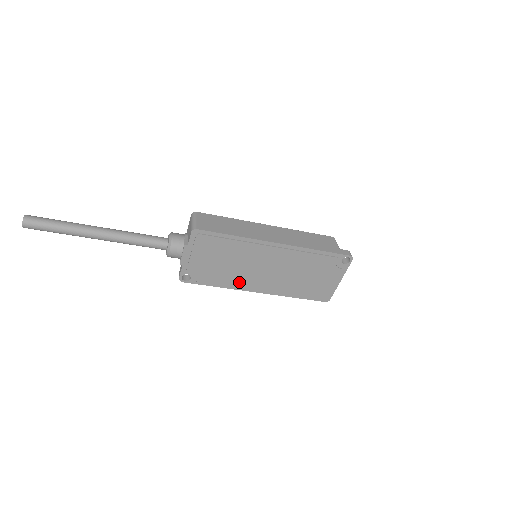
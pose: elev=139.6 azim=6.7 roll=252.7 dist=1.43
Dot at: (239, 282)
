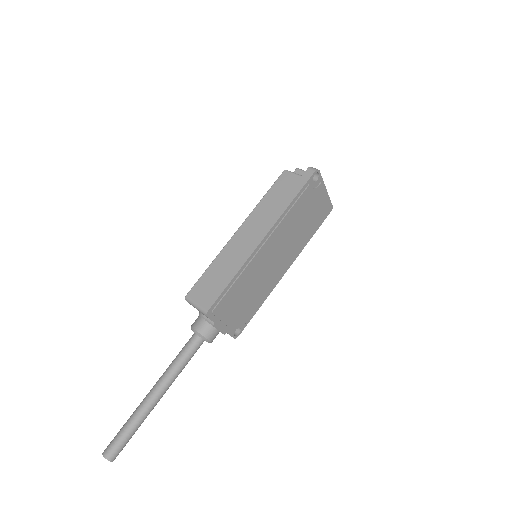
Dot at: (269, 286)
